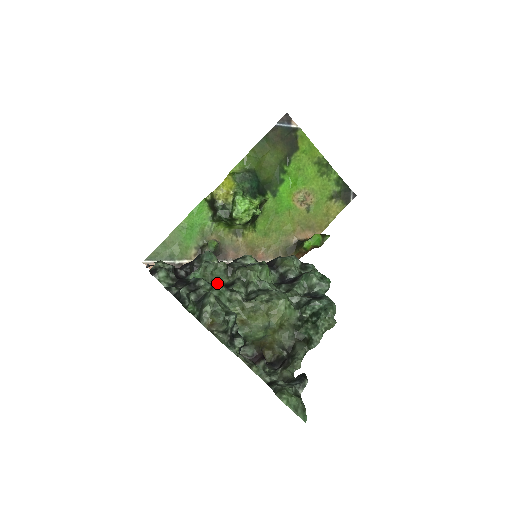
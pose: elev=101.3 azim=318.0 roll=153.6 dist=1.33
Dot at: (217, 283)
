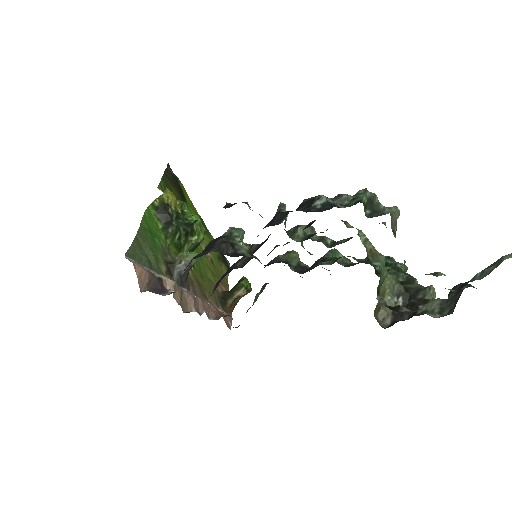
Dot at: occluded
